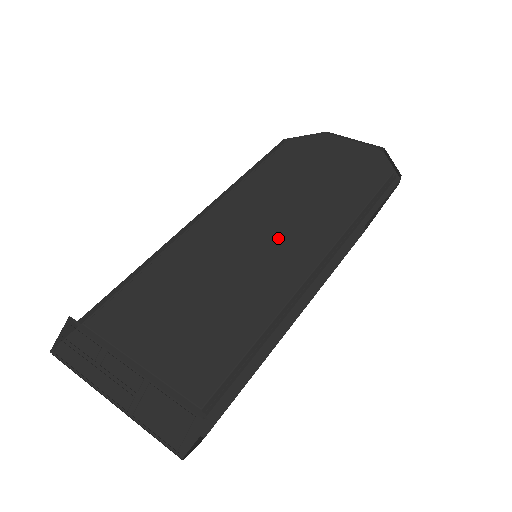
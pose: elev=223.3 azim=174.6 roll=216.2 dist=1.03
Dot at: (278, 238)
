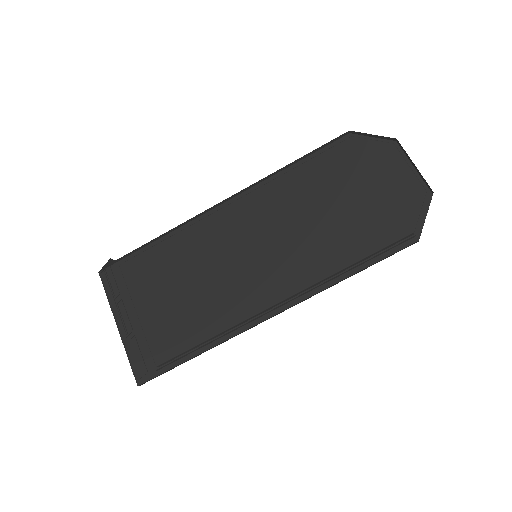
Dot at: (270, 257)
